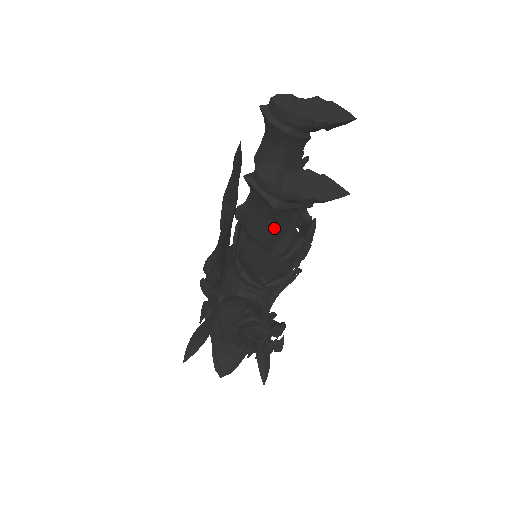
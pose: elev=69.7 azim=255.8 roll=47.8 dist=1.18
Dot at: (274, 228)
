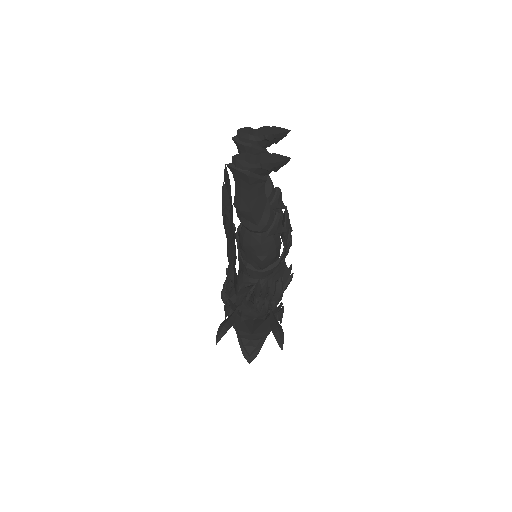
Dot at: (254, 199)
